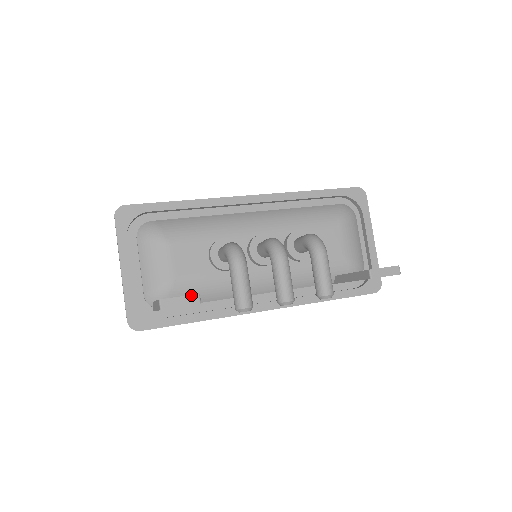
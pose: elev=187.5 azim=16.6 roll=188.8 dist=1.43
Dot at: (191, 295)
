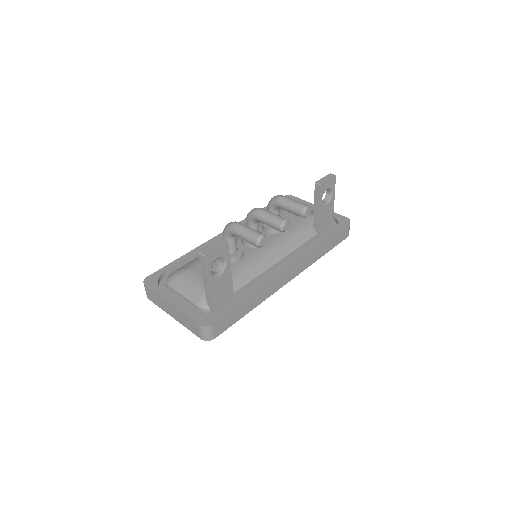
Dot at: (217, 241)
